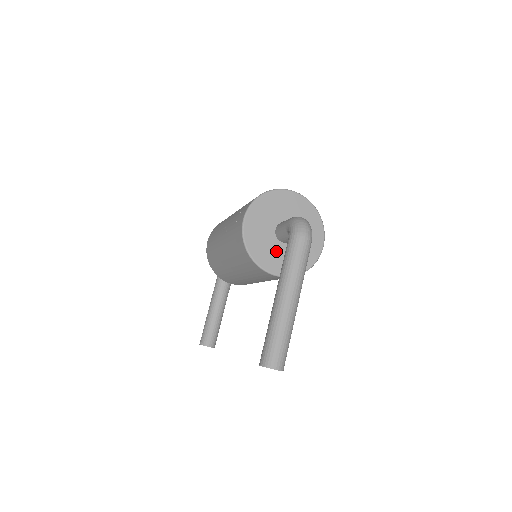
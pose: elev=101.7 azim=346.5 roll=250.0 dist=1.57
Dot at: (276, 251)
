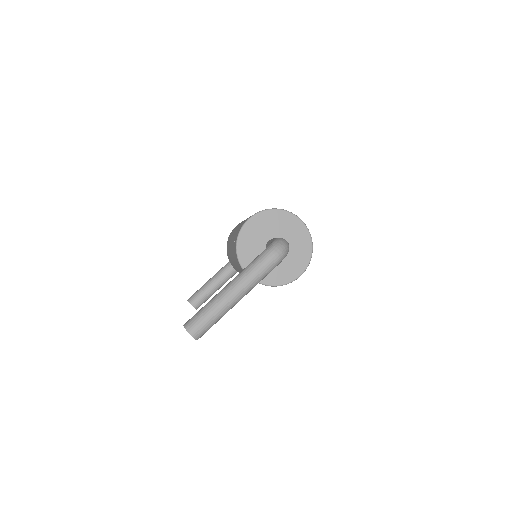
Dot at: occluded
